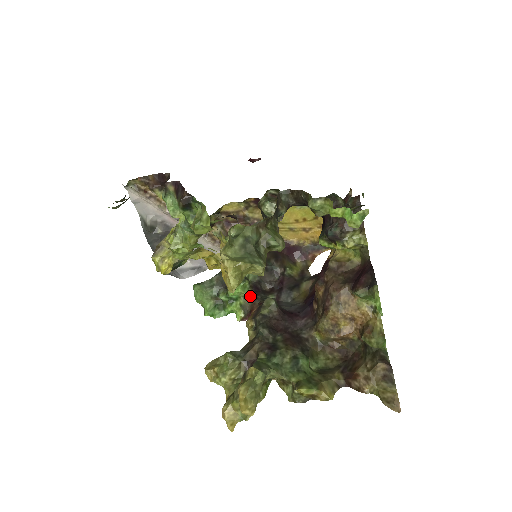
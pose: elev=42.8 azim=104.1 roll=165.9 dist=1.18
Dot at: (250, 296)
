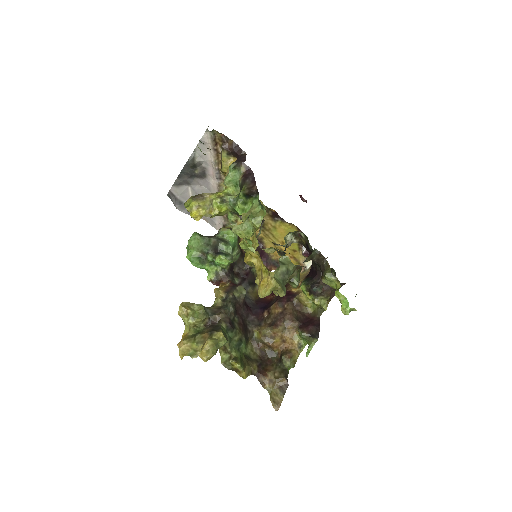
Dot at: (226, 271)
